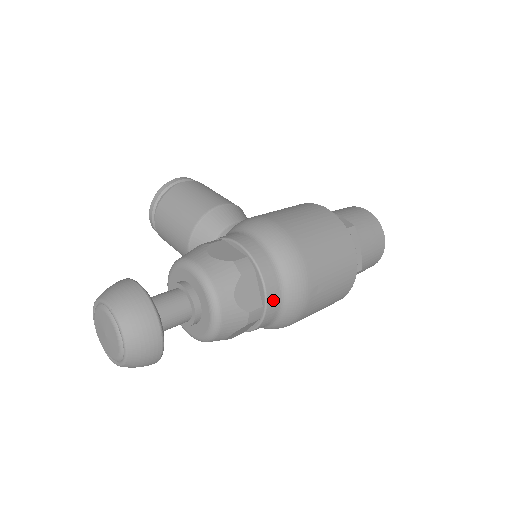
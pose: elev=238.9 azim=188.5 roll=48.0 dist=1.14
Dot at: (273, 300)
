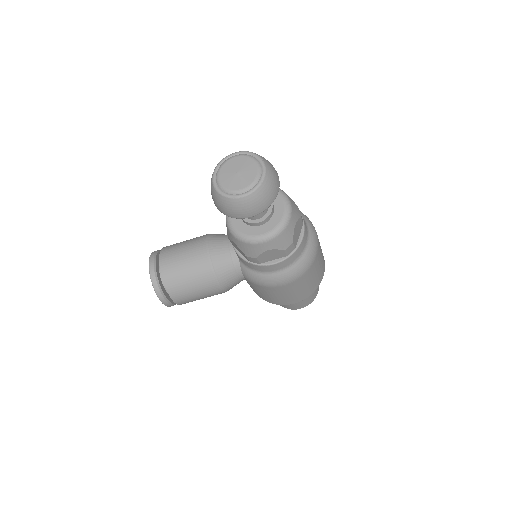
Dot at: occluded
